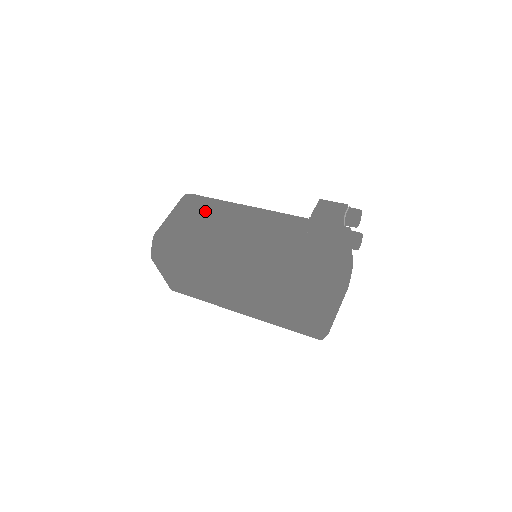
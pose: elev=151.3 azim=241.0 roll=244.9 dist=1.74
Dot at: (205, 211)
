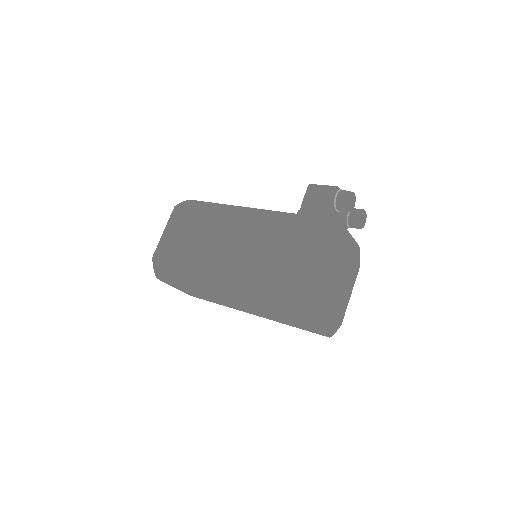
Dot at: (194, 224)
